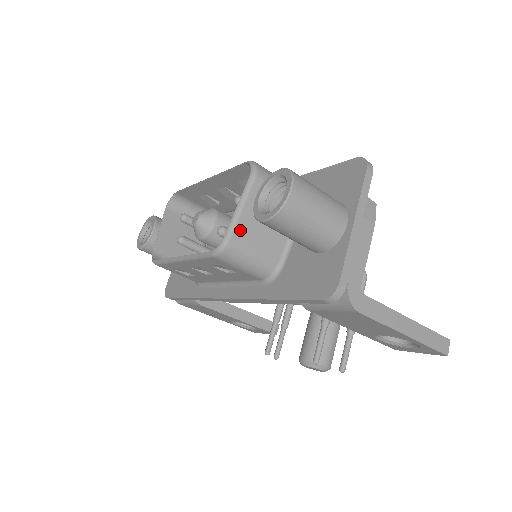
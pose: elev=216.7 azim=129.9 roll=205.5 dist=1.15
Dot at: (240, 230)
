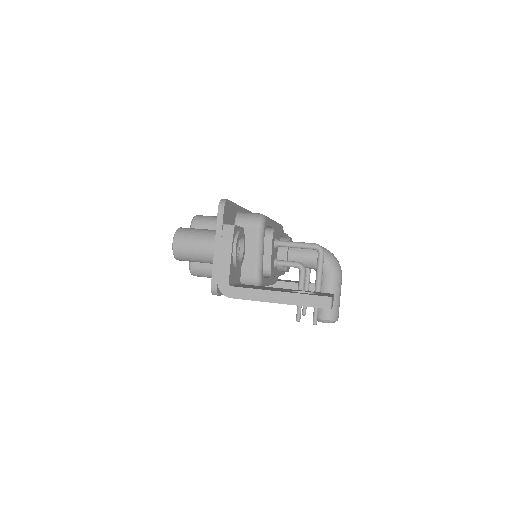
Dot at: occluded
